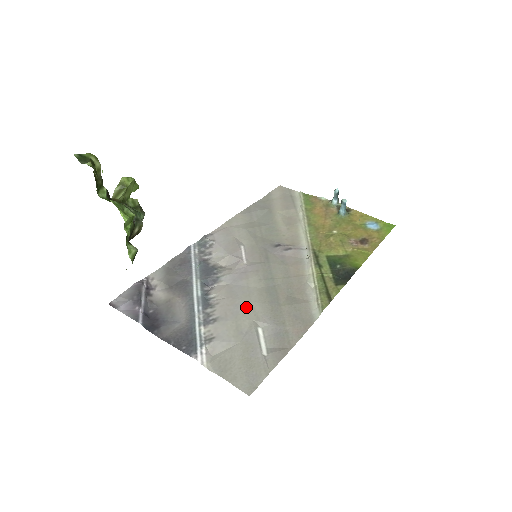
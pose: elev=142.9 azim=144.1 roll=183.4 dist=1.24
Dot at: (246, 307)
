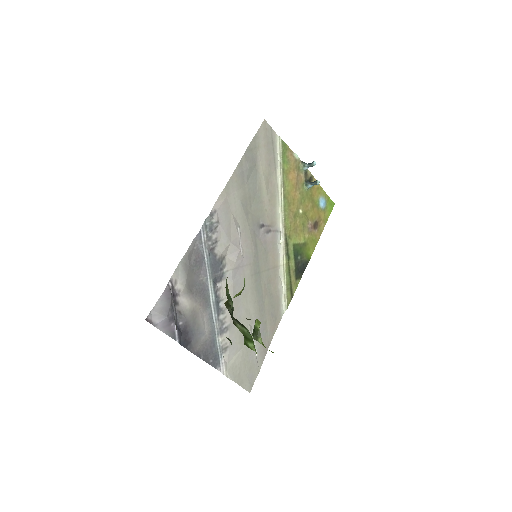
Dot at: (245, 310)
